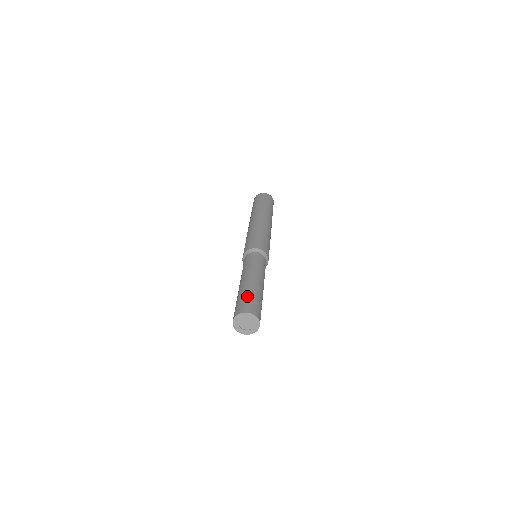
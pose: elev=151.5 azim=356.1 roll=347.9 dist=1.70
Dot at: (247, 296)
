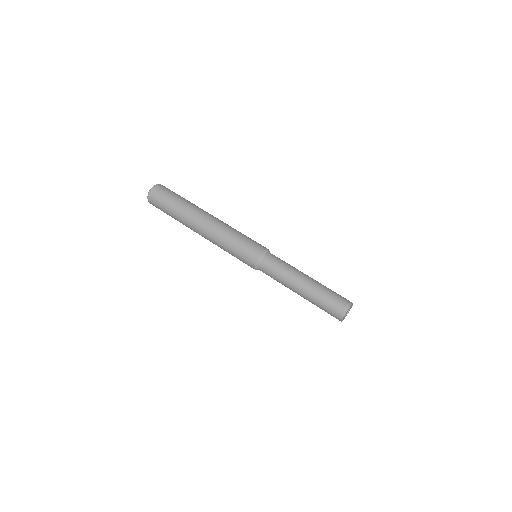
Dot at: (332, 292)
